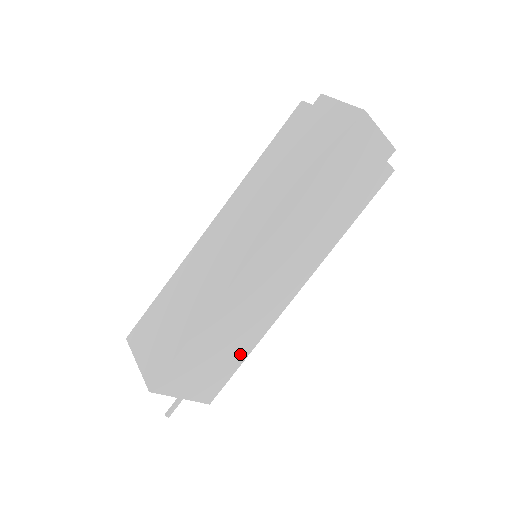
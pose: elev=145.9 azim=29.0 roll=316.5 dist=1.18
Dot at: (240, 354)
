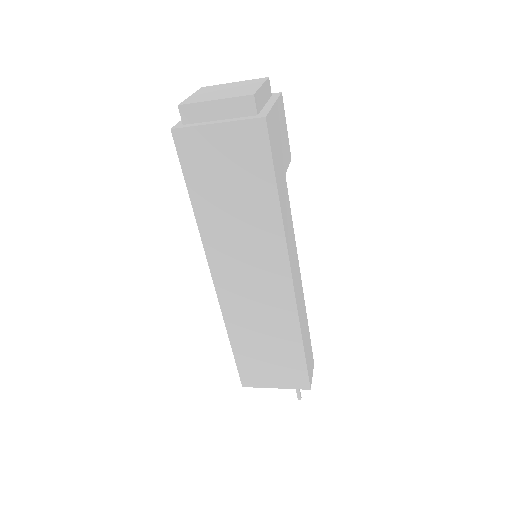
Dot at: (293, 345)
